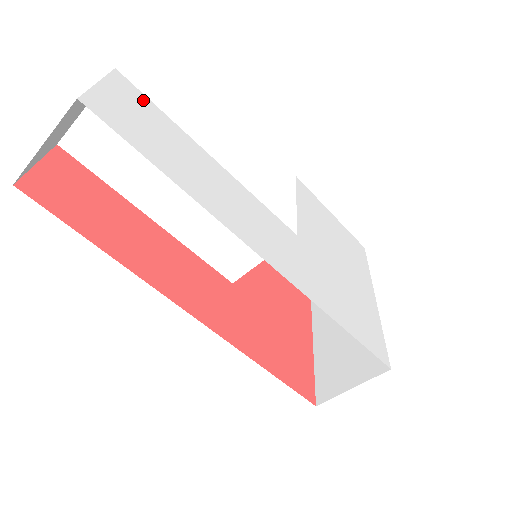
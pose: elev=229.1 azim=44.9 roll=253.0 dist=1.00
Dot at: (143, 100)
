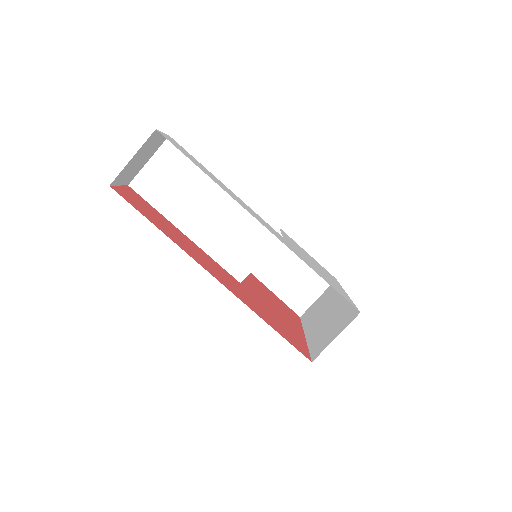
Dot at: (185, 150)
